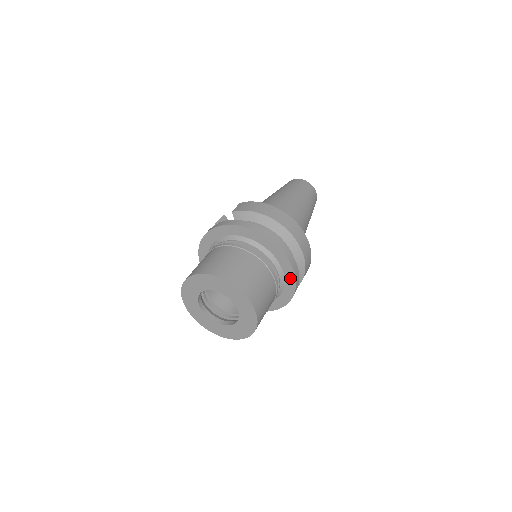
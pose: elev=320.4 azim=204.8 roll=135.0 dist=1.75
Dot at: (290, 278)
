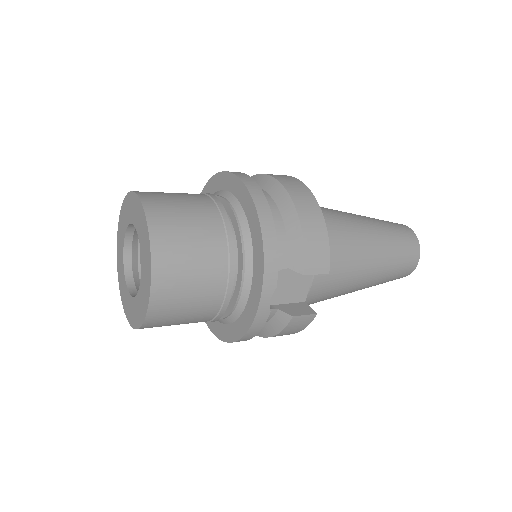
Dot at: (252, 216)
